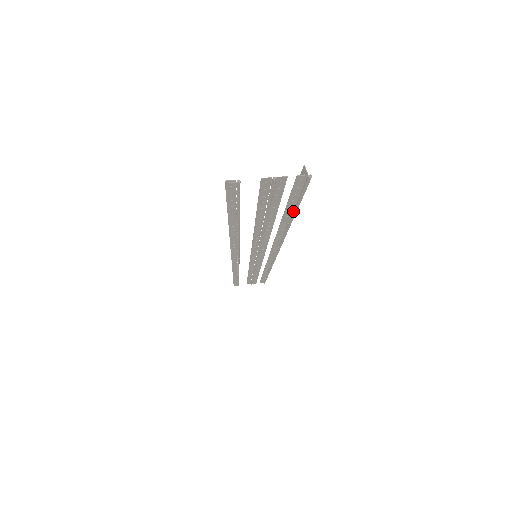
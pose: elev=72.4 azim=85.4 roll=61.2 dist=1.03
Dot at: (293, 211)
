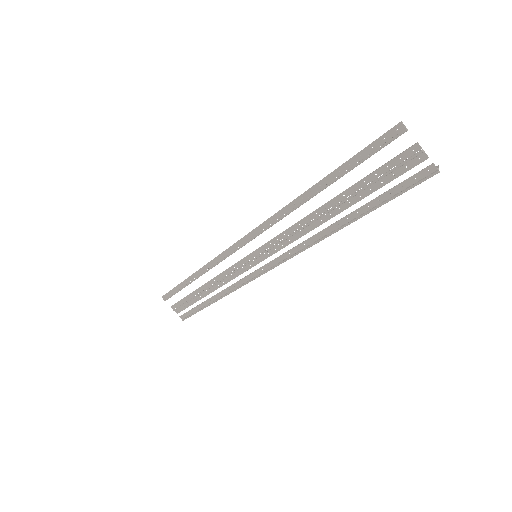
Dot at: (371, 209)
